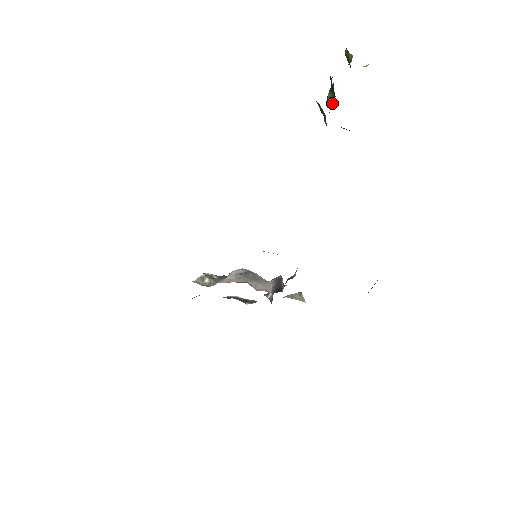
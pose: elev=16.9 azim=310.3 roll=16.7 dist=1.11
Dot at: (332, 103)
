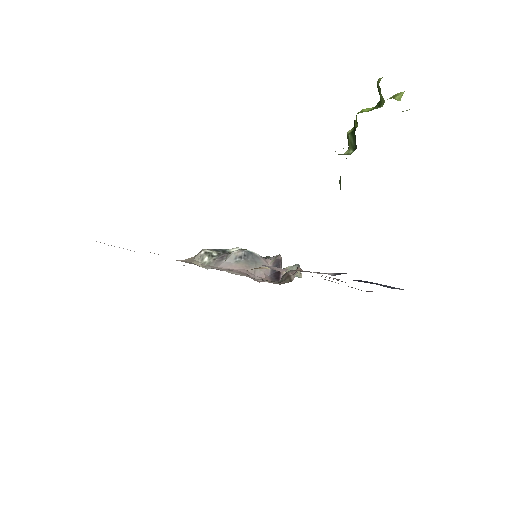
Dot at: (352, 150)
